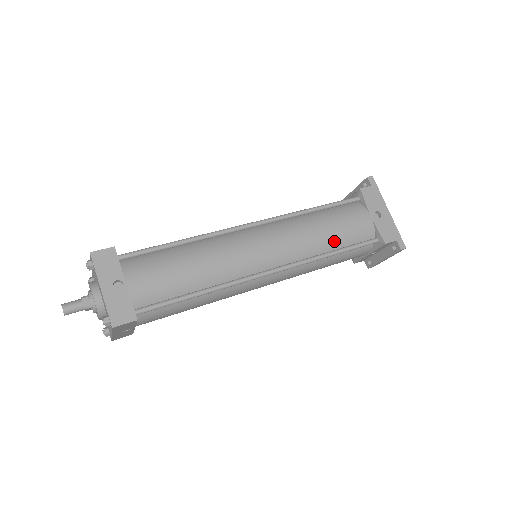
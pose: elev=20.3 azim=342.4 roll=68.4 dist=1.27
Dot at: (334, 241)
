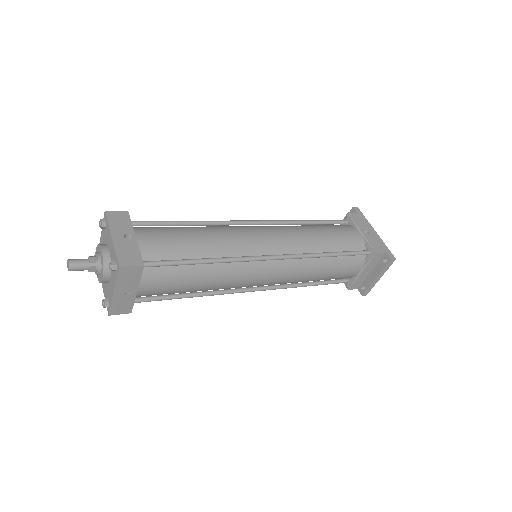
Dot at: (329, 245)
